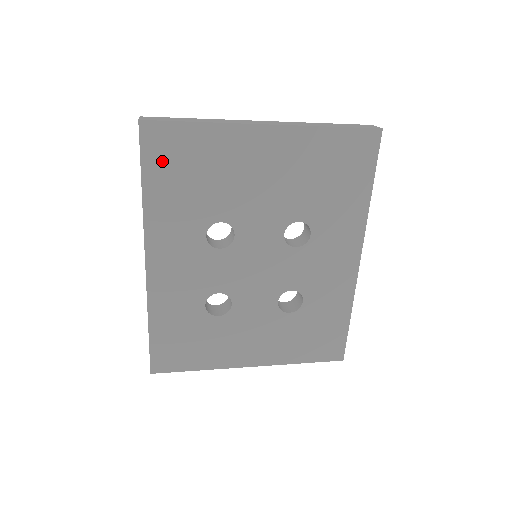
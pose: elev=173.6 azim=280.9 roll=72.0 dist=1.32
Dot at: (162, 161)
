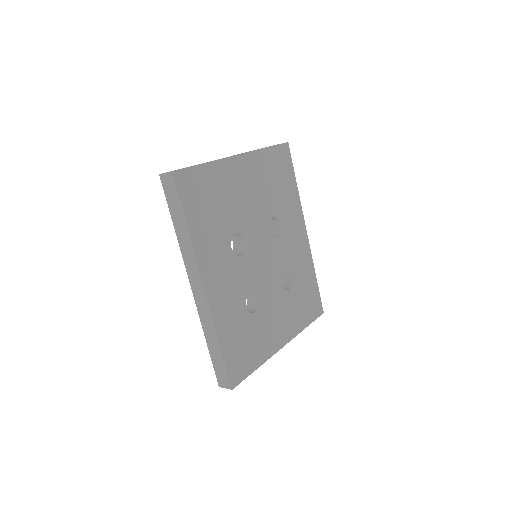
Dot at: (193, 199)
